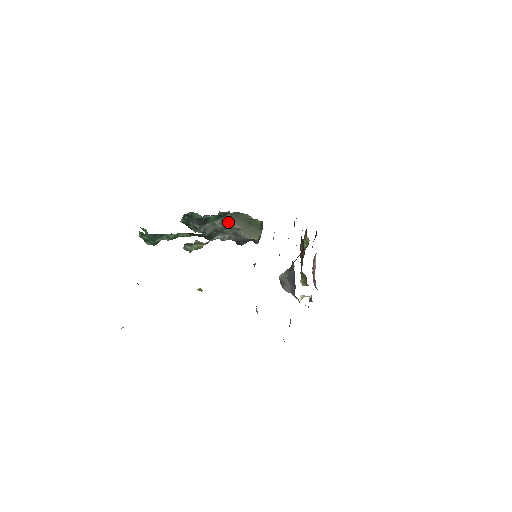
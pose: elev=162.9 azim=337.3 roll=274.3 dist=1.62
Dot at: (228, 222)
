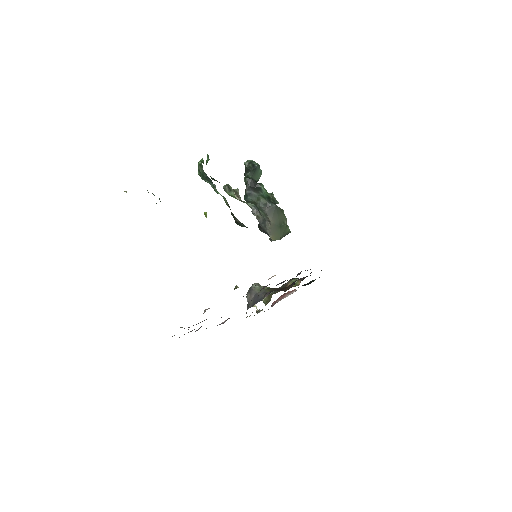
Dot at: (268, 210)
